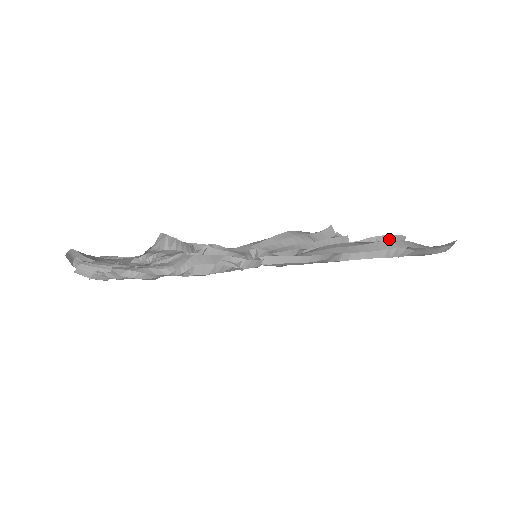
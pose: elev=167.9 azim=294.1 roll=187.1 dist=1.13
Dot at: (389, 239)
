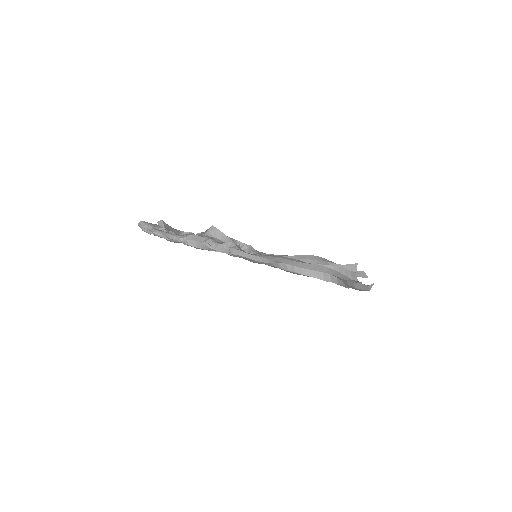
Dot at: (343, 271)
